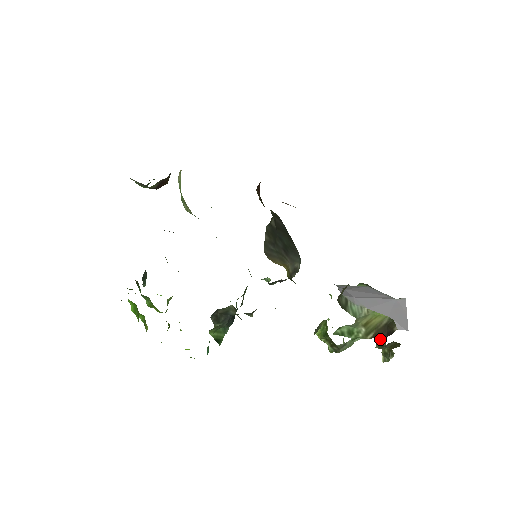
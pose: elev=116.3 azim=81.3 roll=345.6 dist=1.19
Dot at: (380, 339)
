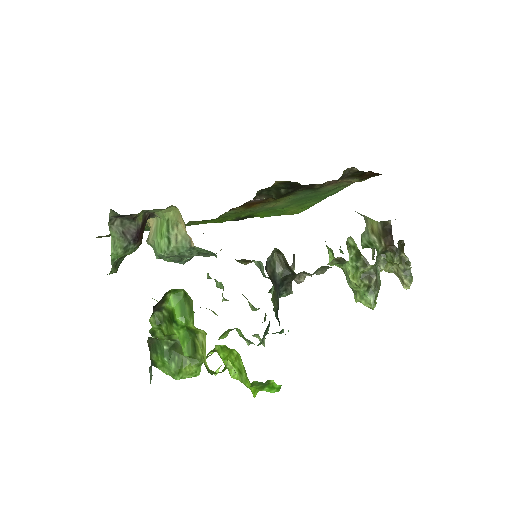
Dot at: (390, 241)
